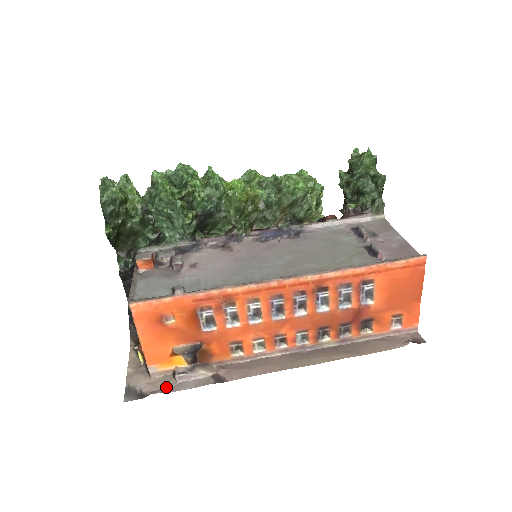
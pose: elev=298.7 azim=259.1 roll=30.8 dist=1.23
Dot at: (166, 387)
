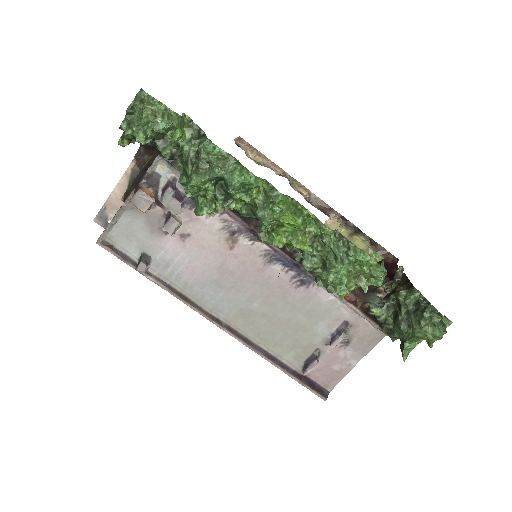
Dot at: occluded
